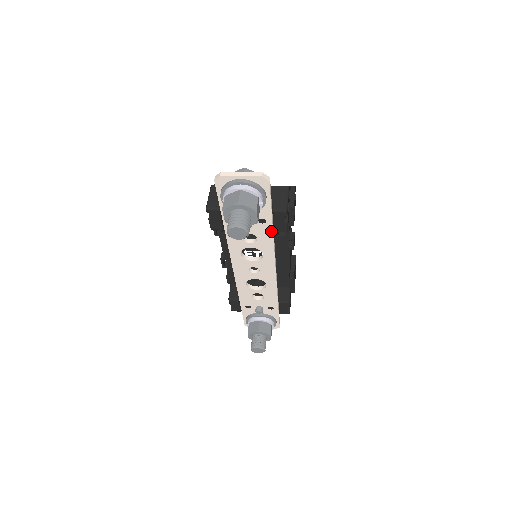
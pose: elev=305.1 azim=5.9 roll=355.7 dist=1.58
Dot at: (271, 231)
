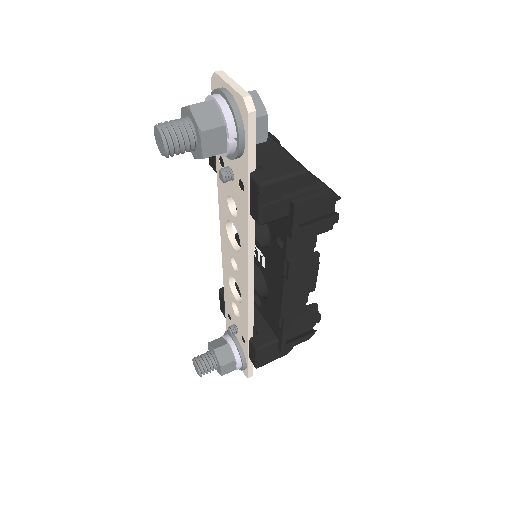
Dot at: (247, 210)
